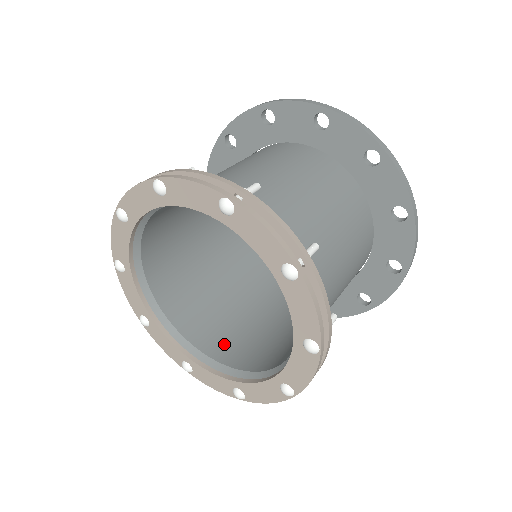
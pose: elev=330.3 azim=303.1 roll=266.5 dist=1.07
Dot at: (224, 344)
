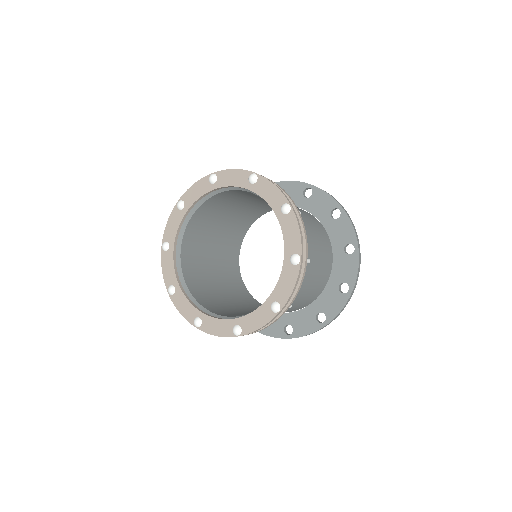
Dot at: (201, 293)
